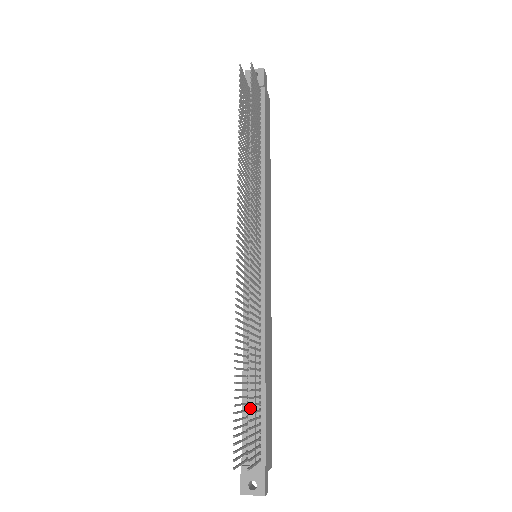
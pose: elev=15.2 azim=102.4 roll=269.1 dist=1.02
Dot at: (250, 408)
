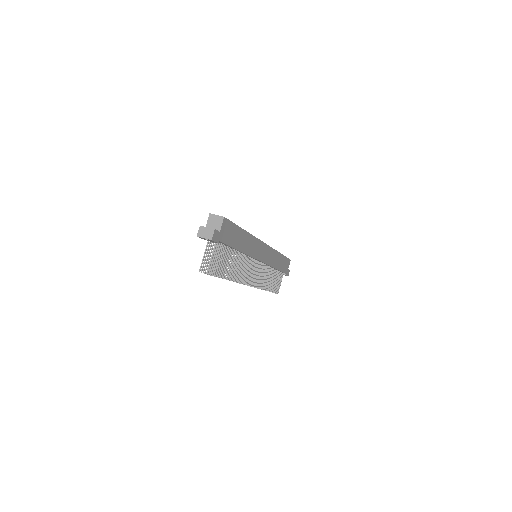
Dot at: occluded
